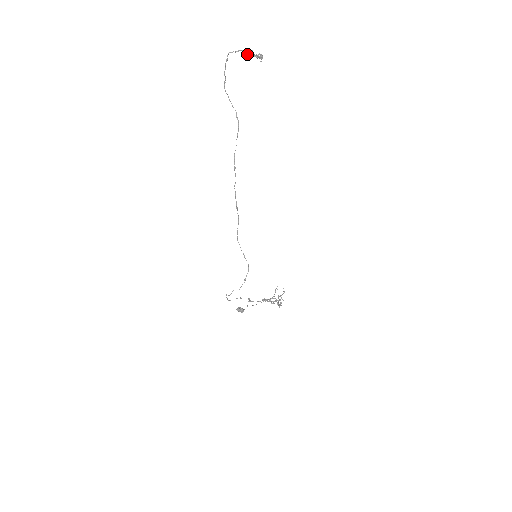
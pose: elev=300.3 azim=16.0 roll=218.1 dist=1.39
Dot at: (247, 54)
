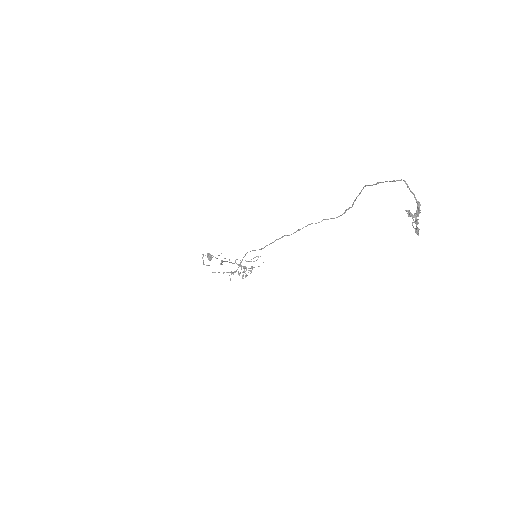
Dot at: (410, 214)
